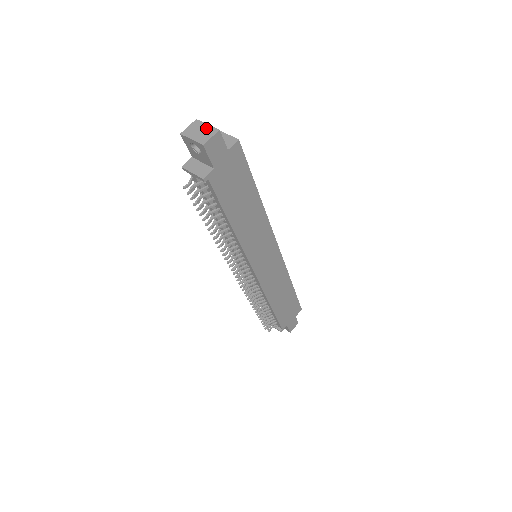
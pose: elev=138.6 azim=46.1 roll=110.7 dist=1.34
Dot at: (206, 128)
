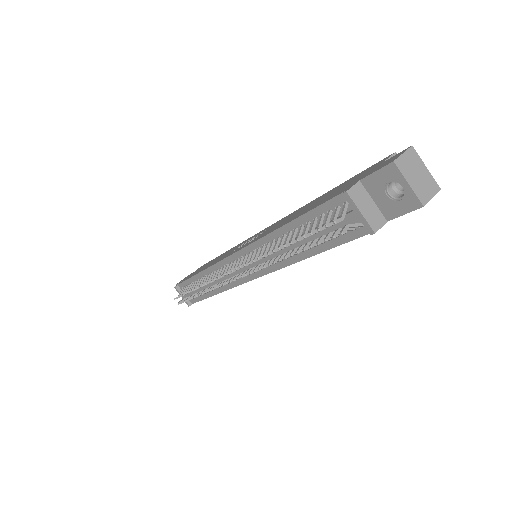
Dot at: (426, 174)
